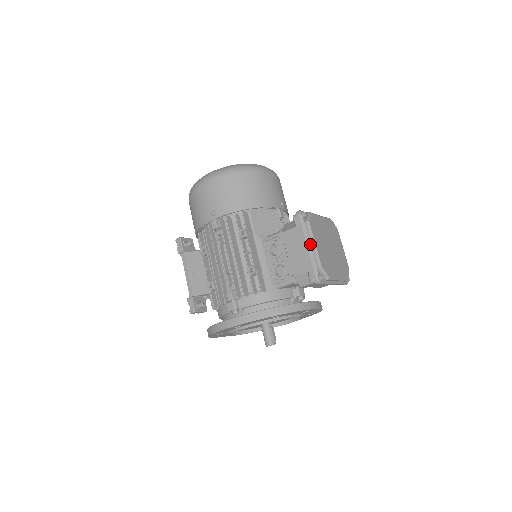
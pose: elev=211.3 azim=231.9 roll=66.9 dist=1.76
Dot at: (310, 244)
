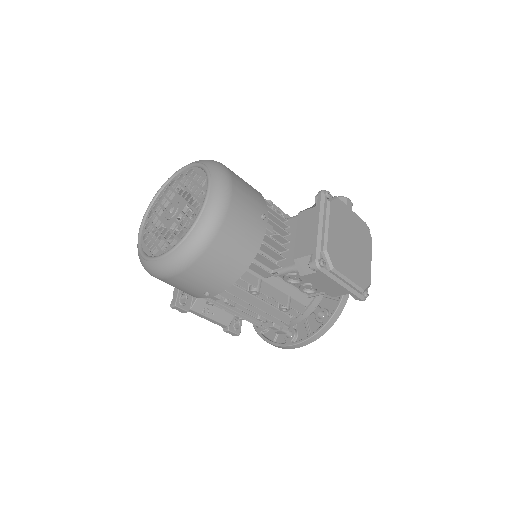
Dot at: (344, 283)
